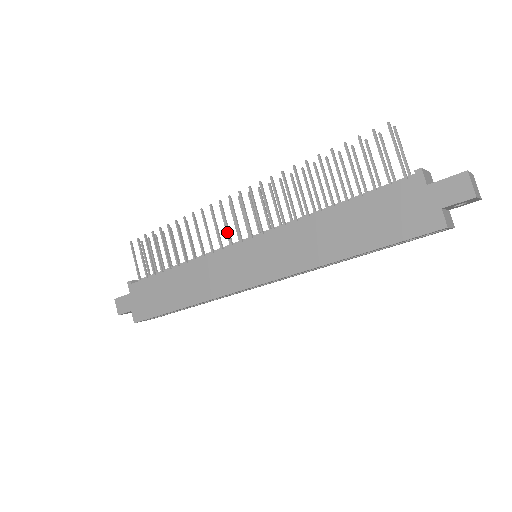
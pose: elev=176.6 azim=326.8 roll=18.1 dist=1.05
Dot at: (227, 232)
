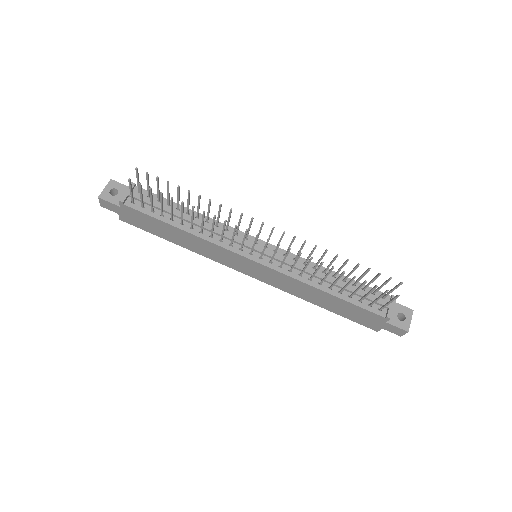
Dot at: (242, 244)
